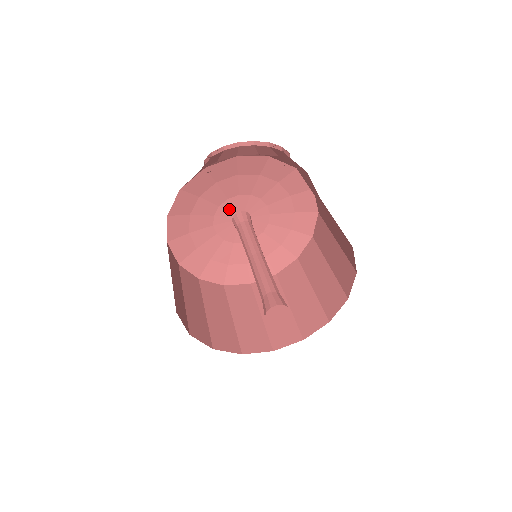
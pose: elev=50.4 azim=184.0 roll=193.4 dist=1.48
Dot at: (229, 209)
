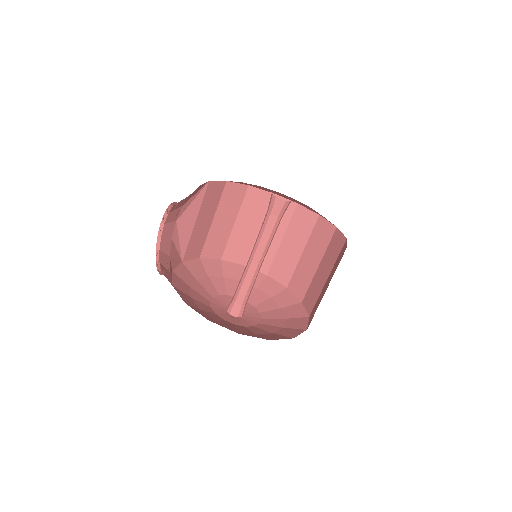
Dot at: occluded
